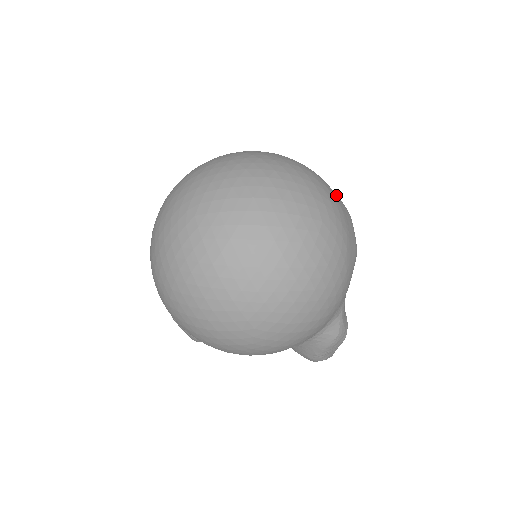
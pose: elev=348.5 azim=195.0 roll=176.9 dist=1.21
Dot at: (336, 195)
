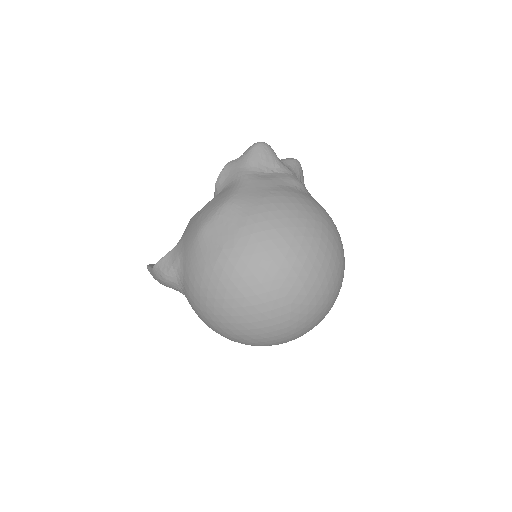
Dot at: occluded
